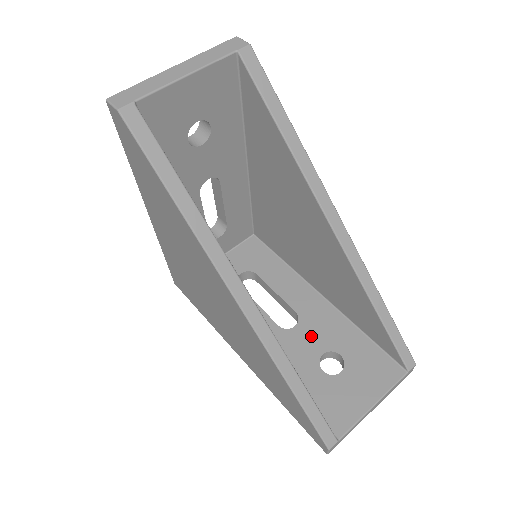
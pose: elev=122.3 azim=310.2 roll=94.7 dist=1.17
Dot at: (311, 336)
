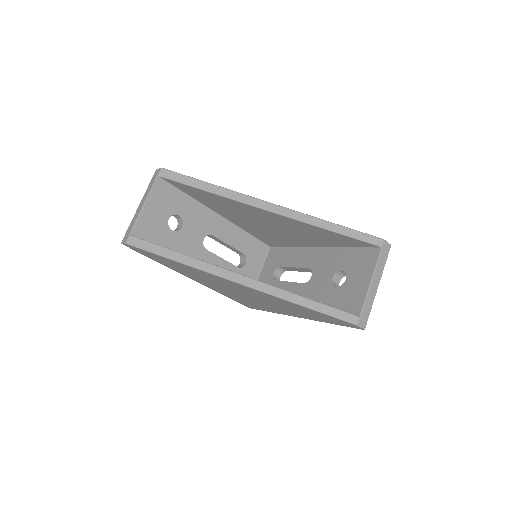
Dot at: (322, 274)
